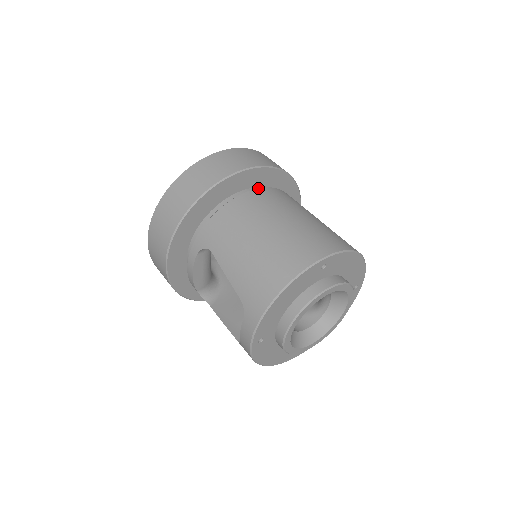
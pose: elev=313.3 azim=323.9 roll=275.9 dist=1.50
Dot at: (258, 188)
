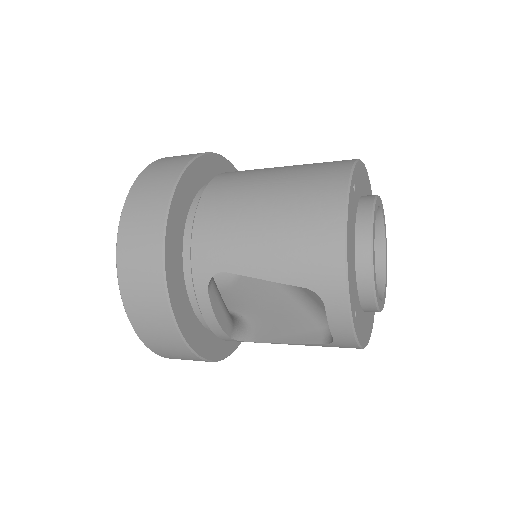
Dot at: occluded
